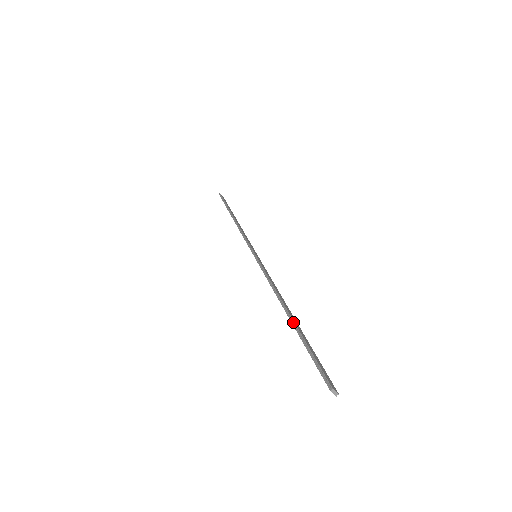
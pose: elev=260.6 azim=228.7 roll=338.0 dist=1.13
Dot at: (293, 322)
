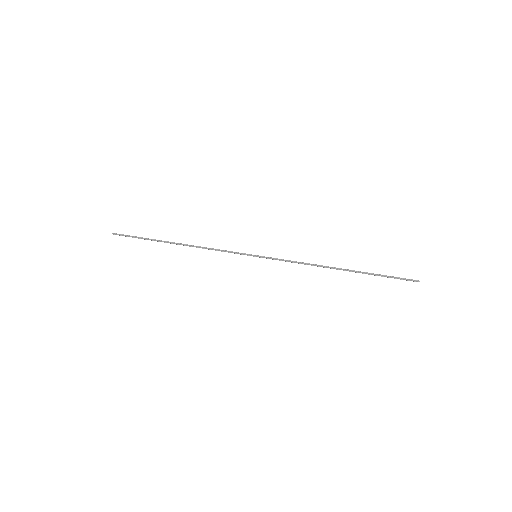
Dot at: (356, 271)
